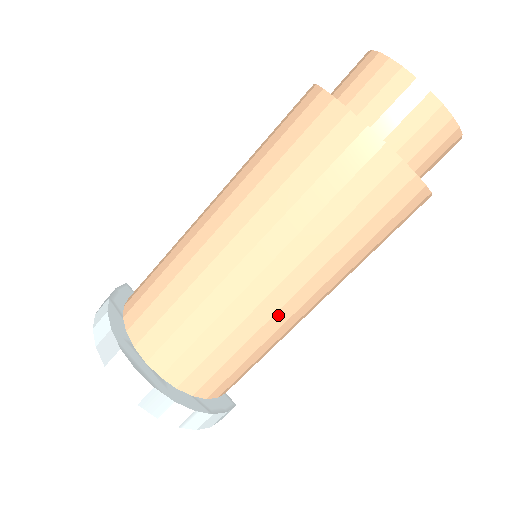
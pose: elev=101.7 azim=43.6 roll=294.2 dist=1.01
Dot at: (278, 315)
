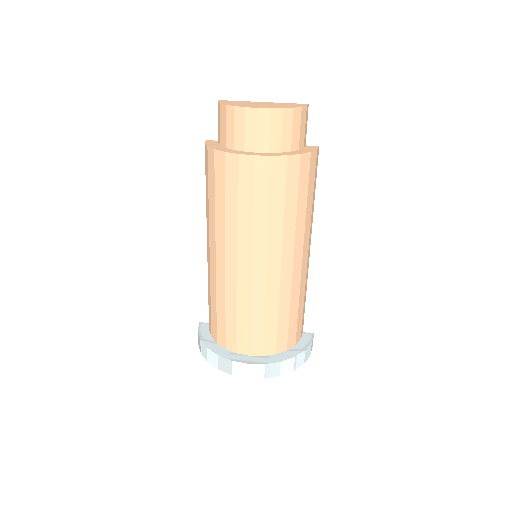
Dot at: (294, 277)
